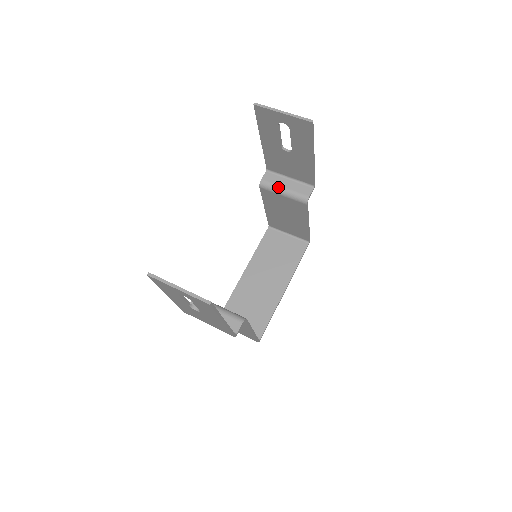
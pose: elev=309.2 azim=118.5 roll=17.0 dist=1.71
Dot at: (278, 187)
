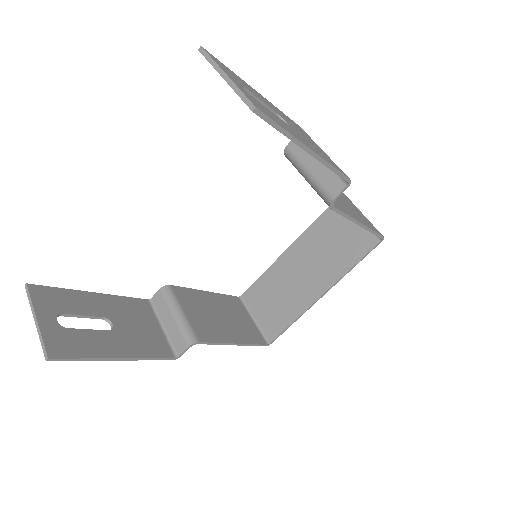
Dot at: (301, 166)
